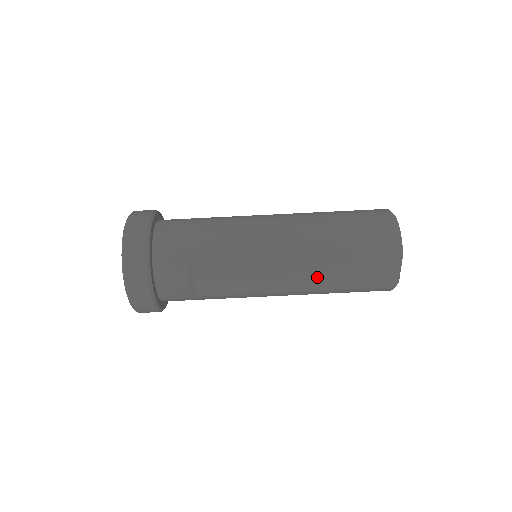
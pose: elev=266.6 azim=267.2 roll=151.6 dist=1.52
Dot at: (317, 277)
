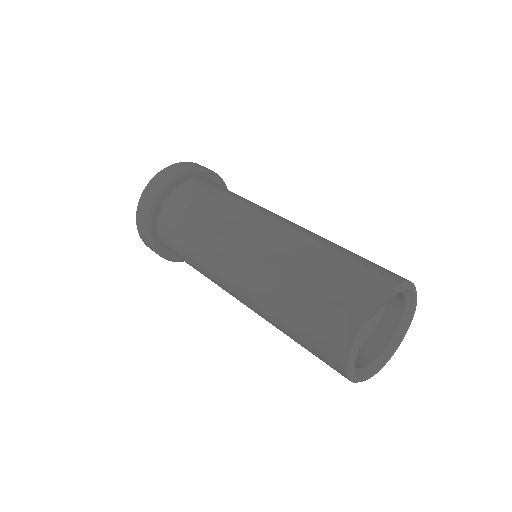
Dot at: (292, 258)
